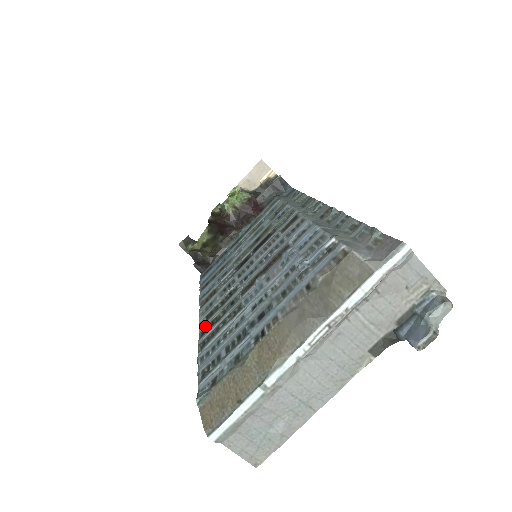
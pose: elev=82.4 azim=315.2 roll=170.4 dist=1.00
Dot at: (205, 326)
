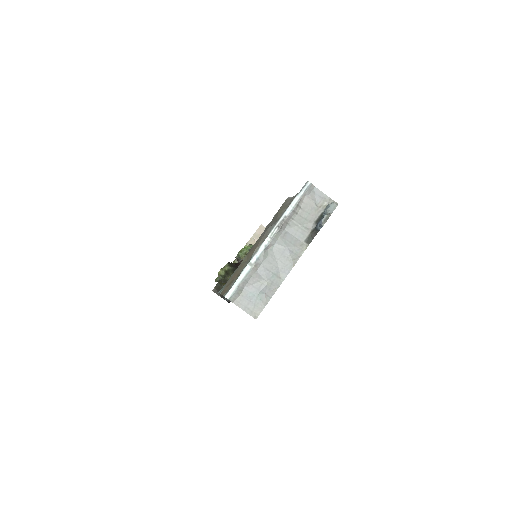
Dot at: occluded
